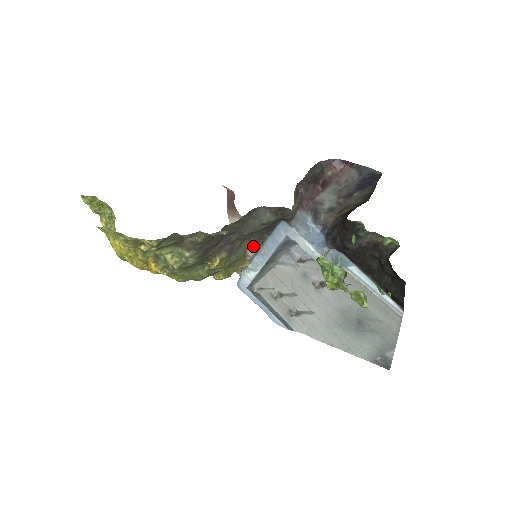
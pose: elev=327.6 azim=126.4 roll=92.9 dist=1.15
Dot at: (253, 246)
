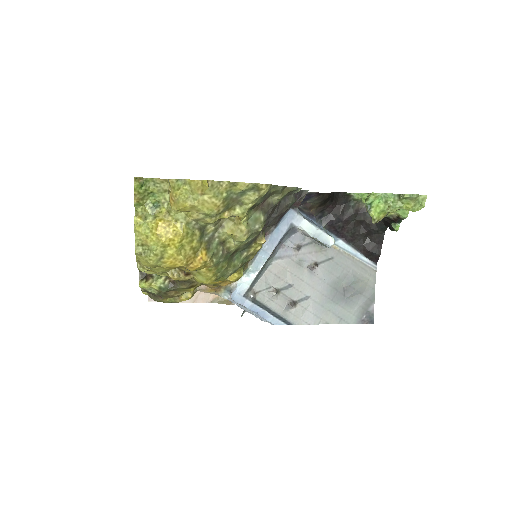
Dot at: occluded
